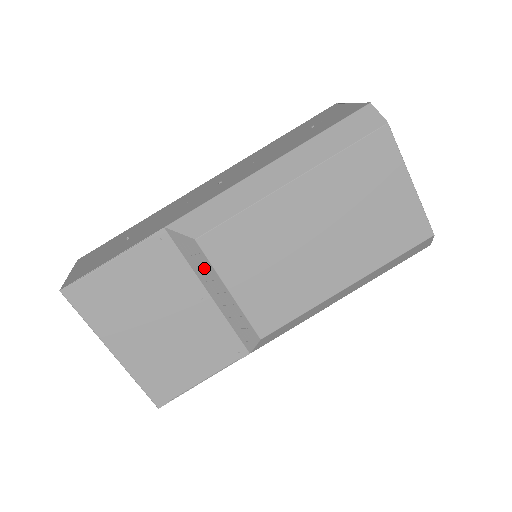
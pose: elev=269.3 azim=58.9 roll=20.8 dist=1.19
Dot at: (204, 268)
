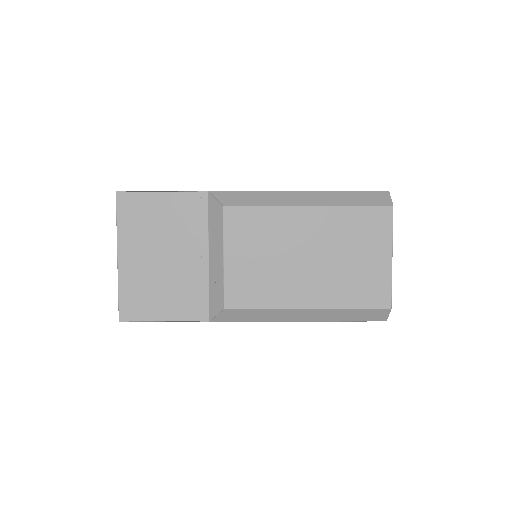
Dot at: (217, 232)
